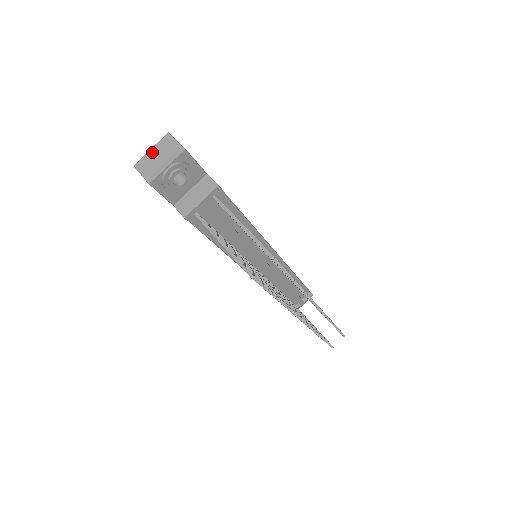
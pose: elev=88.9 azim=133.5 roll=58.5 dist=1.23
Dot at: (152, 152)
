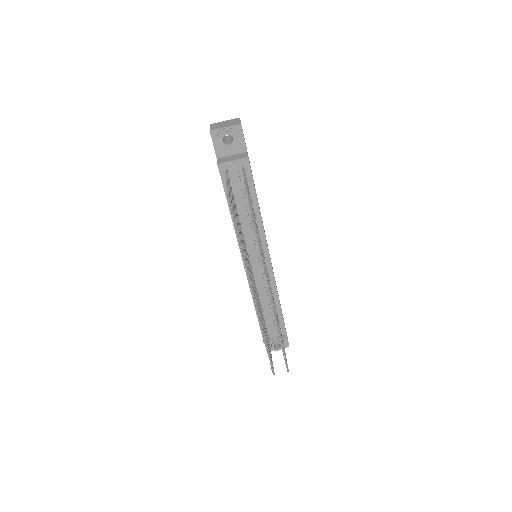
Dot at: (224, 122)
